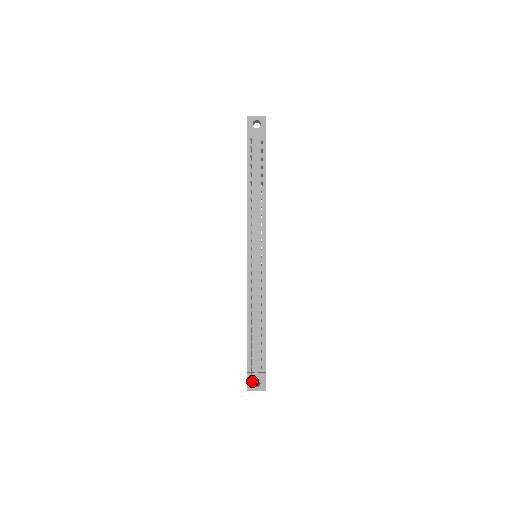
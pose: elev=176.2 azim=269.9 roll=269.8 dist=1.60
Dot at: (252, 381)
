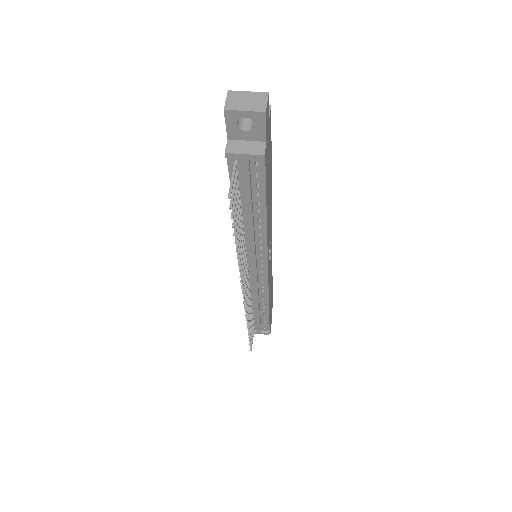
Dot at: occluded
